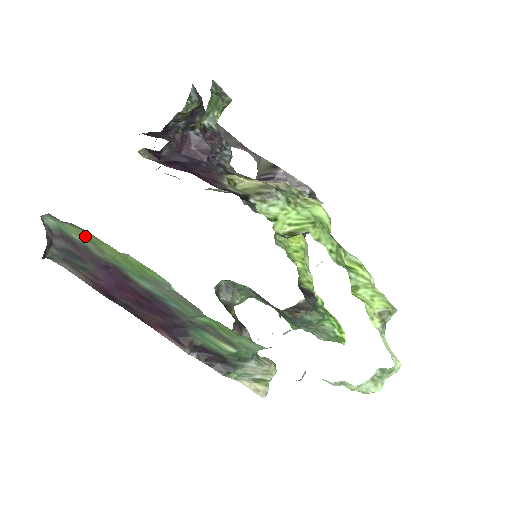
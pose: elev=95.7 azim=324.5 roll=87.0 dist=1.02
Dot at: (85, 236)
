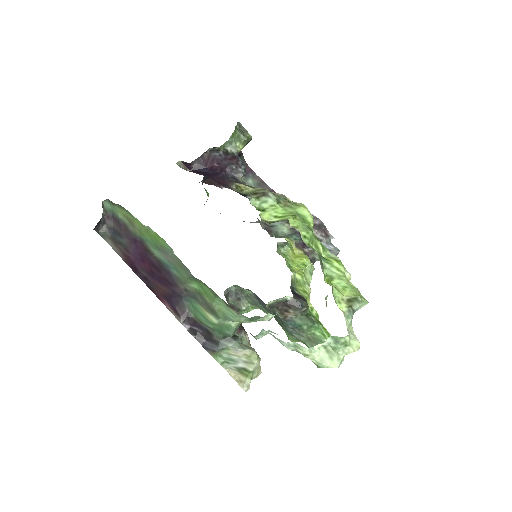
Dot at: (126, 215)
